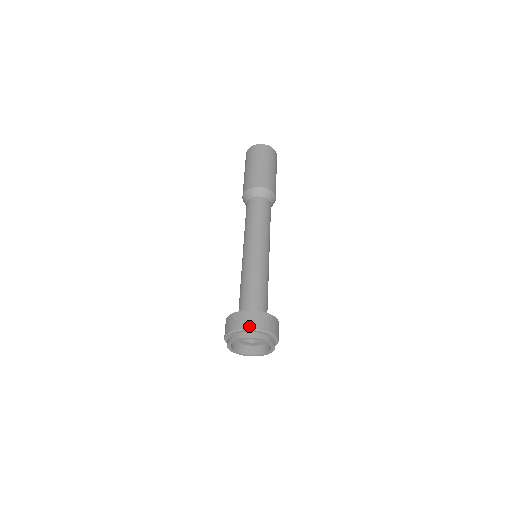
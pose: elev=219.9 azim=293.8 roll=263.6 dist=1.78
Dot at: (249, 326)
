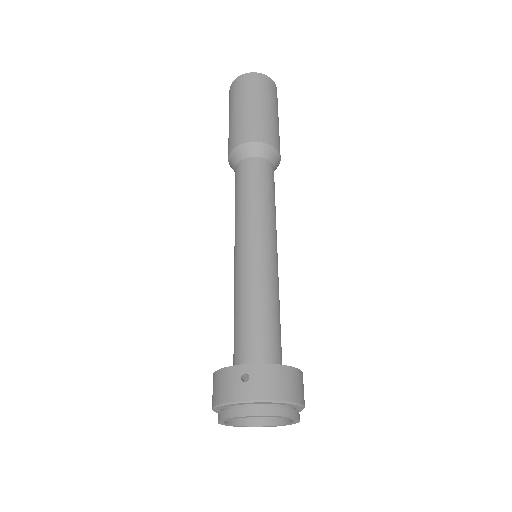
Dot at: (273, 395)
